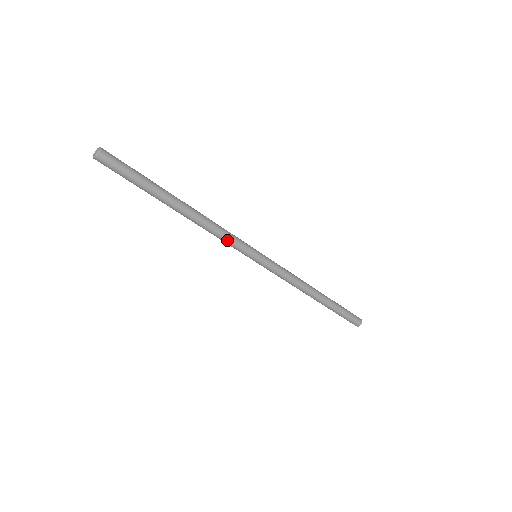
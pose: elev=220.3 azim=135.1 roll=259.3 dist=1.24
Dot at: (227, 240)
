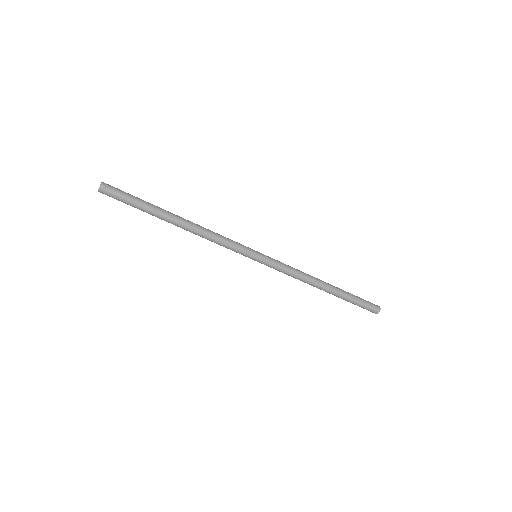
Dot at: (225, 244)
